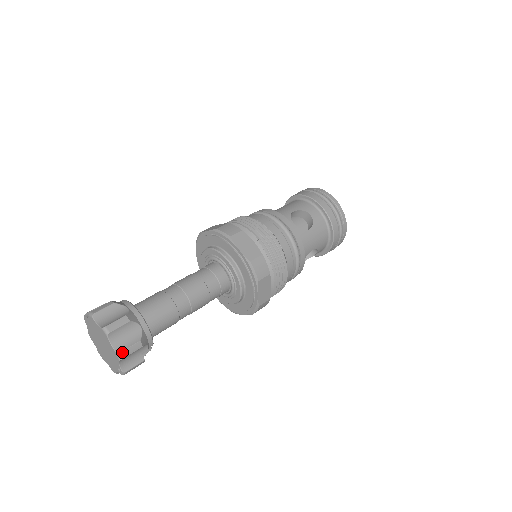
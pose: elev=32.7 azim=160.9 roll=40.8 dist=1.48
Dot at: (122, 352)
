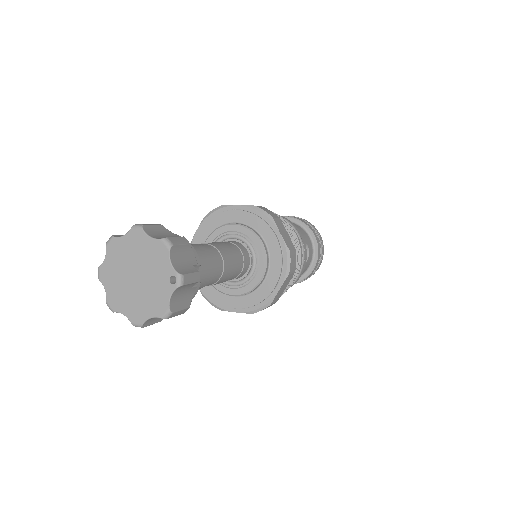
Dot at: (169, 238)
